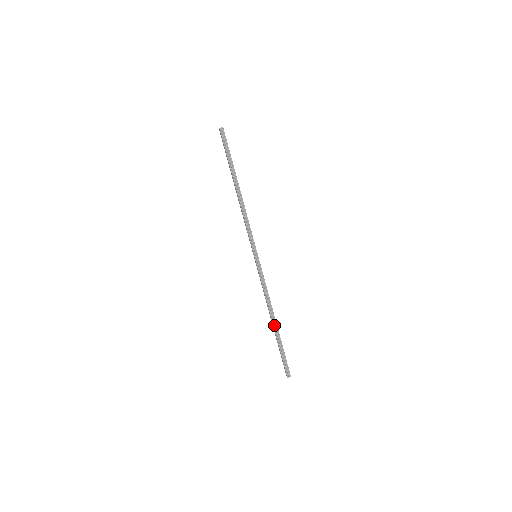
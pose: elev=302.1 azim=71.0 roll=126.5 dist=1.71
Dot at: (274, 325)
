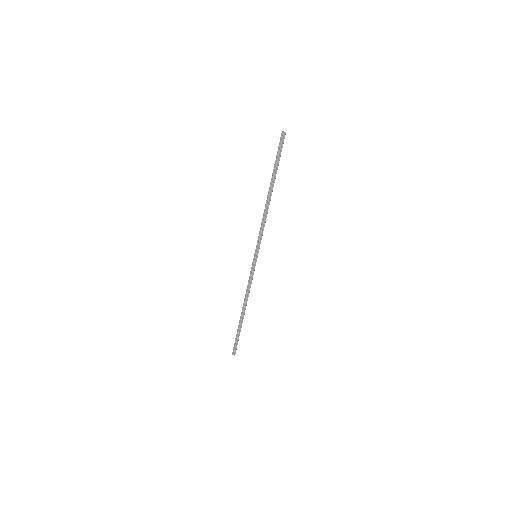
Dot at: (242, 314)
